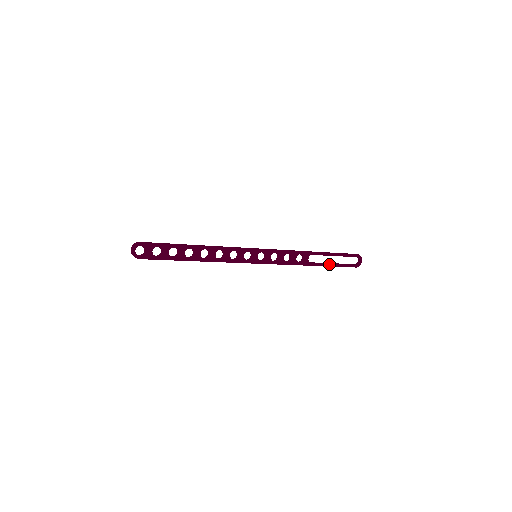
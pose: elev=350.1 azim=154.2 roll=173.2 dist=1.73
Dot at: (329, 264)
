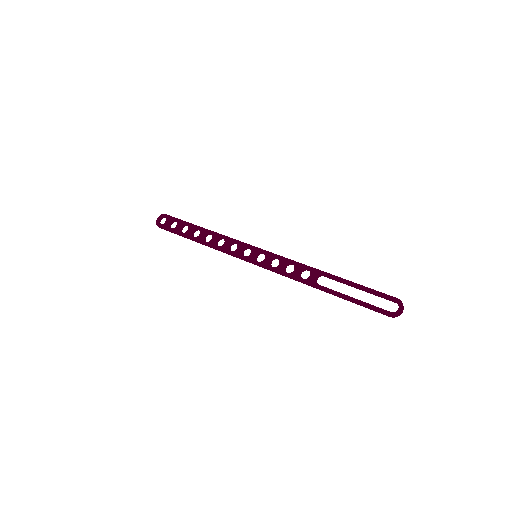
Dot at: (345, 295)
